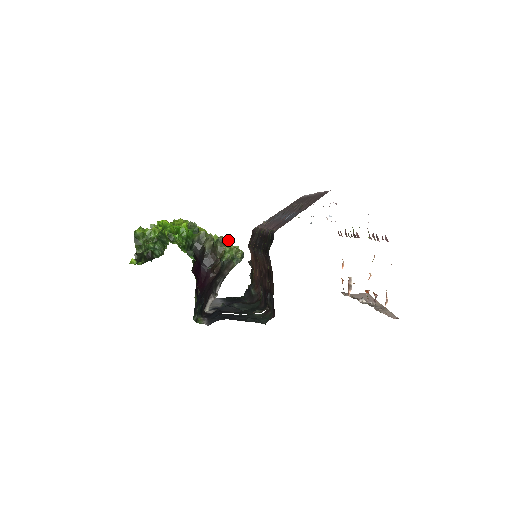
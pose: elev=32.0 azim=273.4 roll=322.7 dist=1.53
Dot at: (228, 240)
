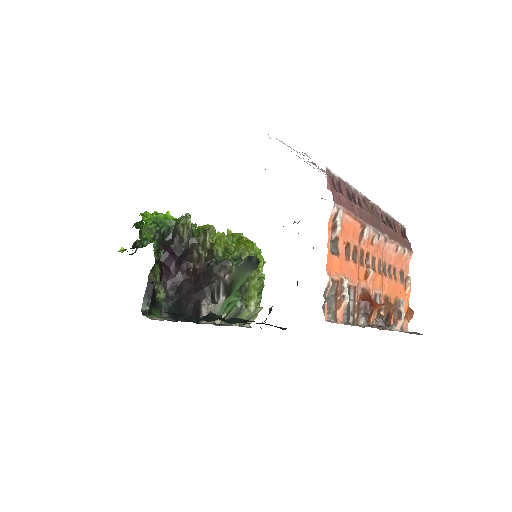
Dot at: (210, 230)
